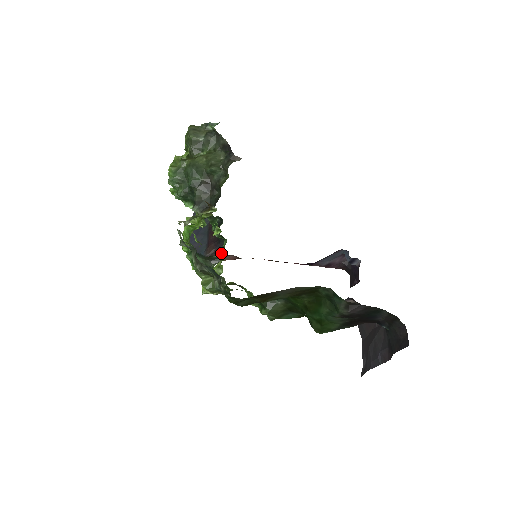
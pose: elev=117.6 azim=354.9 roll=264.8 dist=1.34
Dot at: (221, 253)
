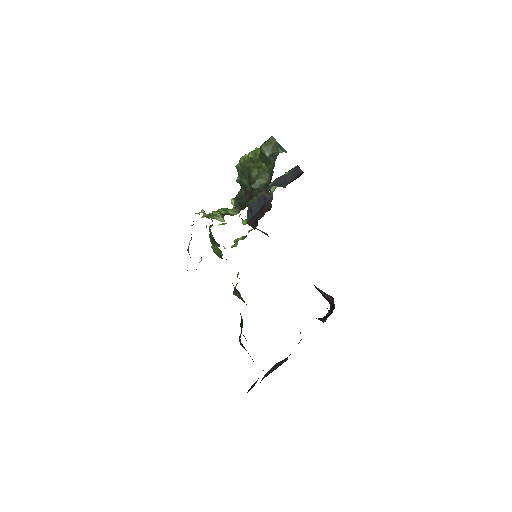
Dot at: occluded
